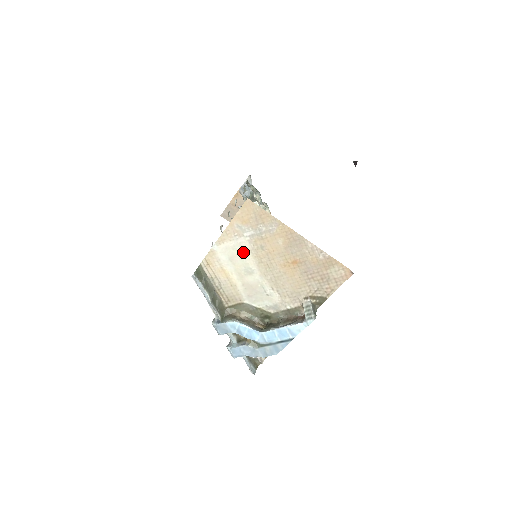
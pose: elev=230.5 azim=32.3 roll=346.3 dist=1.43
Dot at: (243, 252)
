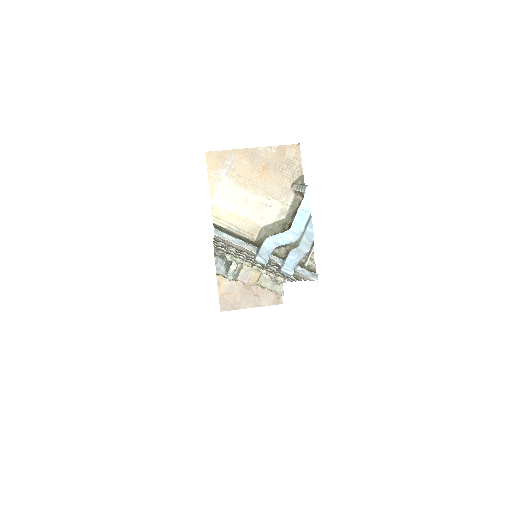
Dot at: (231, 189)
